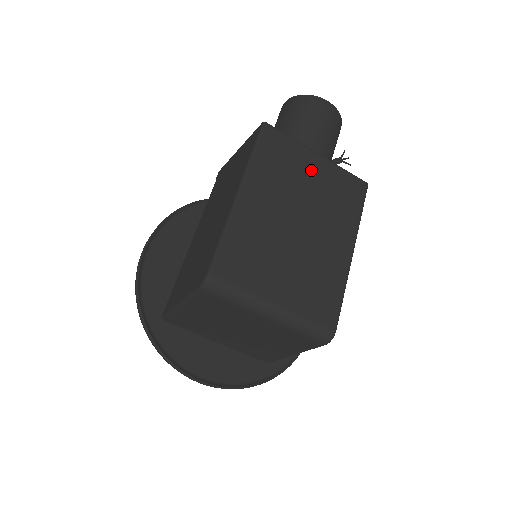
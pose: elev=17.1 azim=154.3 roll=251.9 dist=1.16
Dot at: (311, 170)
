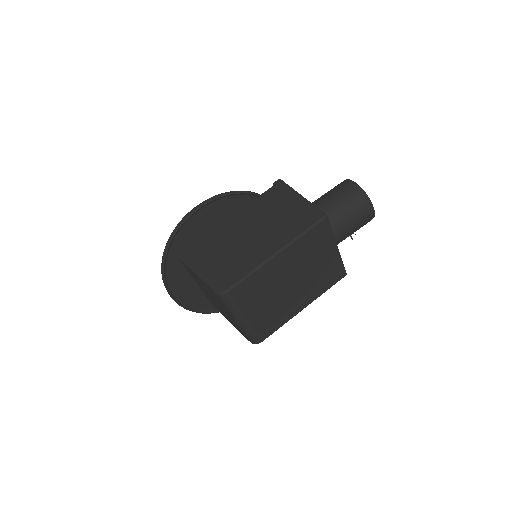
Dot at: (325, 256)
